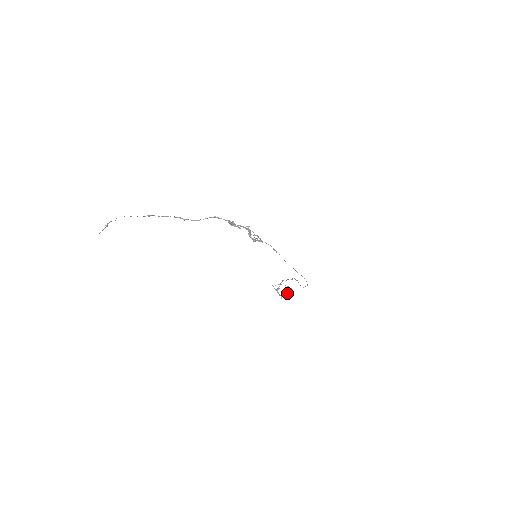
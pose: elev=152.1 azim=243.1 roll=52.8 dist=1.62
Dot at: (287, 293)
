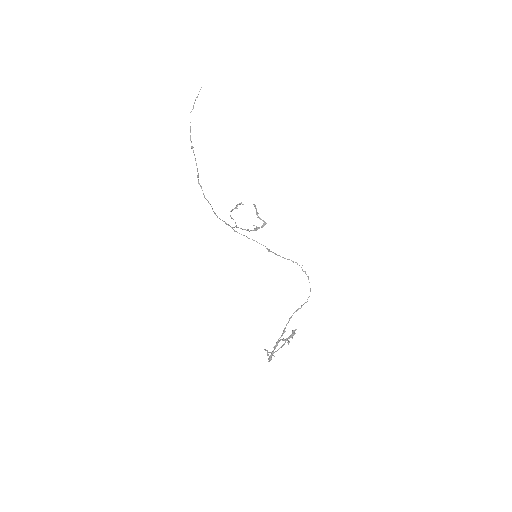
Dot at: (292, 330)
